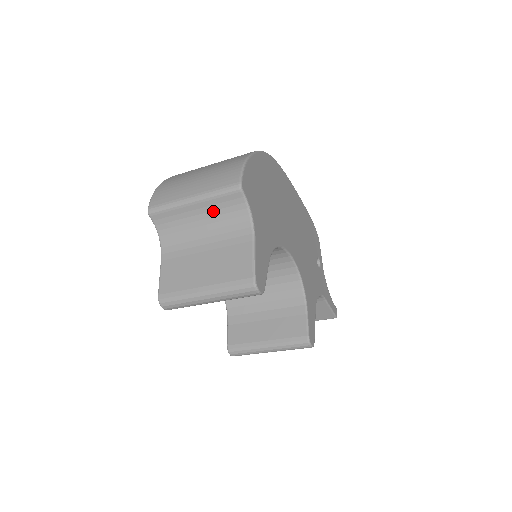
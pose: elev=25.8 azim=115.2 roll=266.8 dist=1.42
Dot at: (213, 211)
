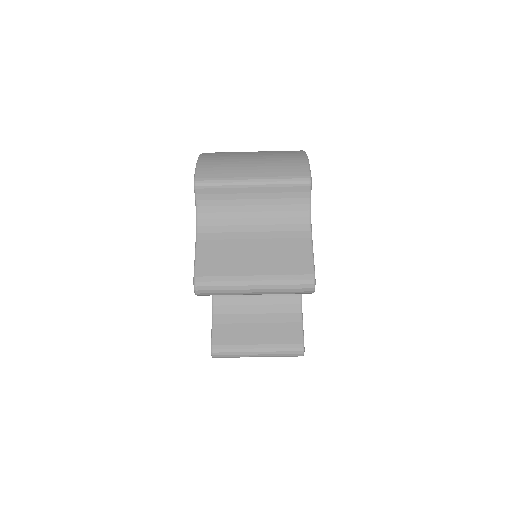
Dot at: (271, 199)
